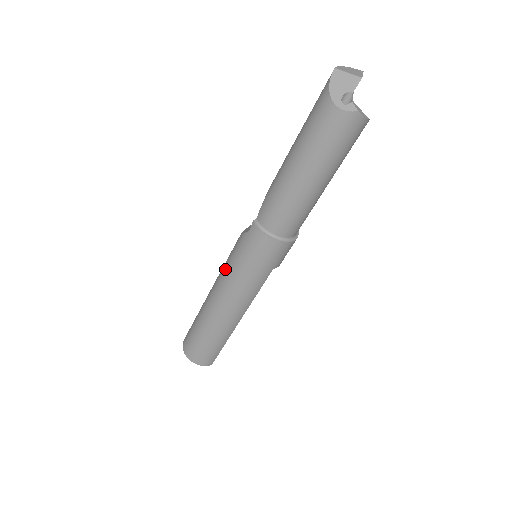
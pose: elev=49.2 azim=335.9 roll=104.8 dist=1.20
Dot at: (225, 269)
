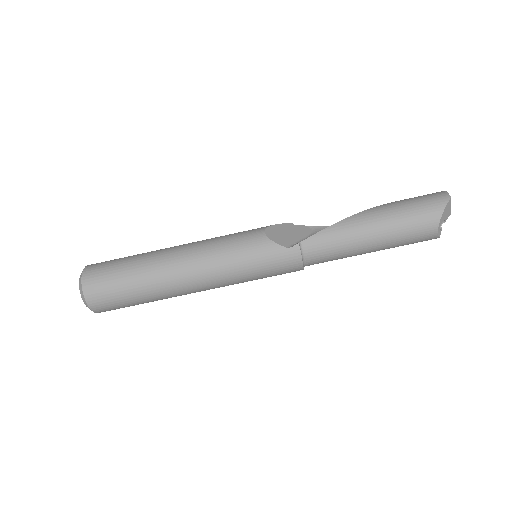
Dot at: (226, 257)
